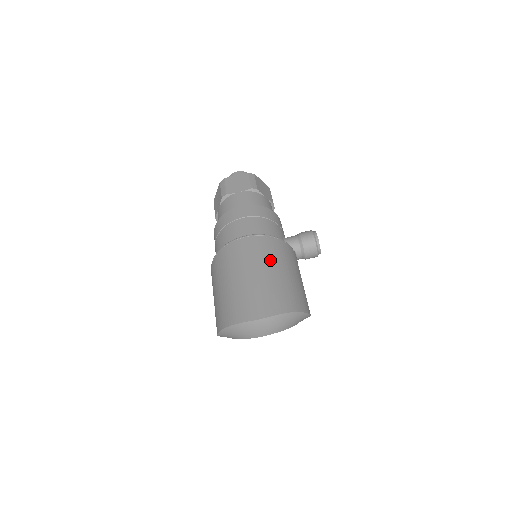
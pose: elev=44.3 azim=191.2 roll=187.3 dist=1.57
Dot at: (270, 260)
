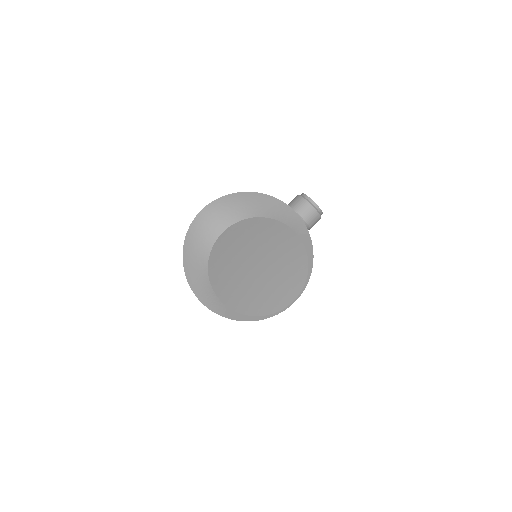
Dot at: occluded
